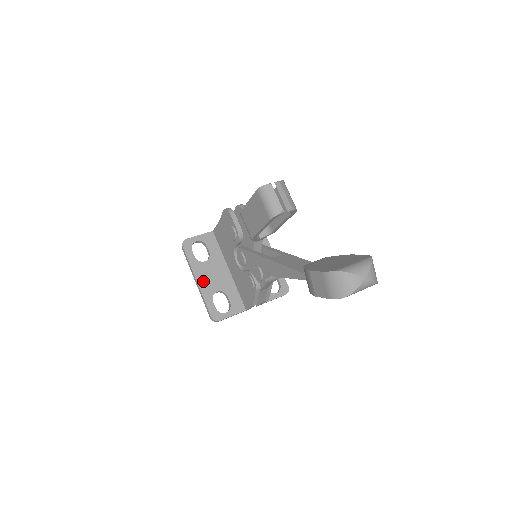
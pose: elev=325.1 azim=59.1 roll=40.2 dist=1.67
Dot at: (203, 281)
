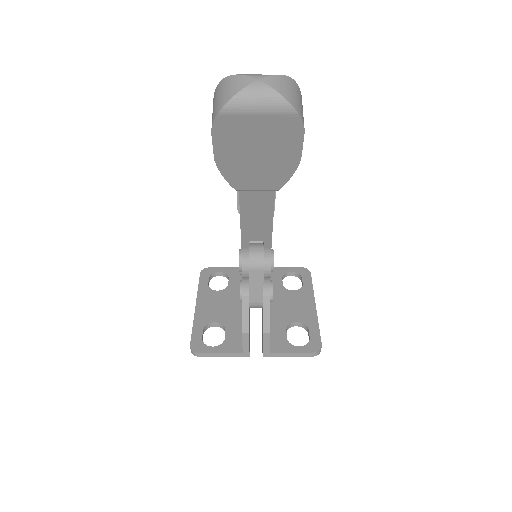
Dot at: (203, 307)
